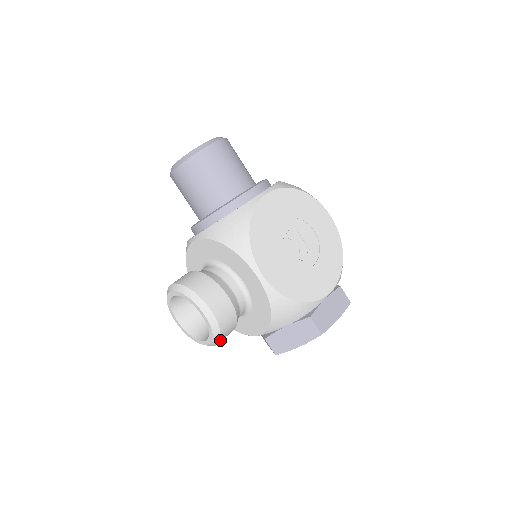
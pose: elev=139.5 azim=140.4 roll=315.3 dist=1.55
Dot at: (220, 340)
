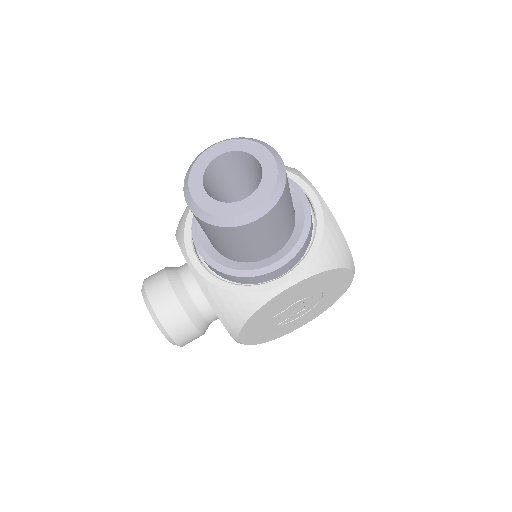
Dot at: occluded
